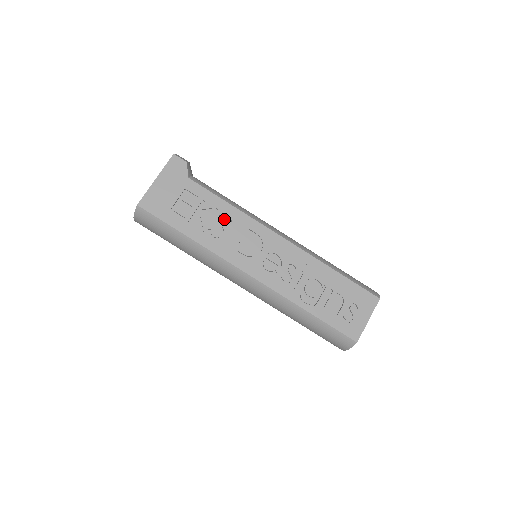
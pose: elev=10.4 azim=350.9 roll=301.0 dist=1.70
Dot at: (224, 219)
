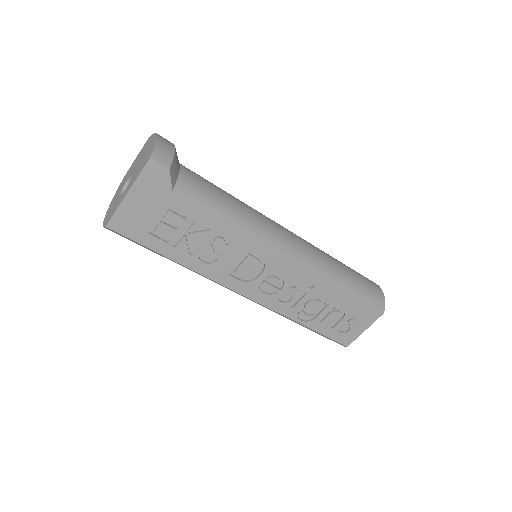
Dot at: (219, 241)
